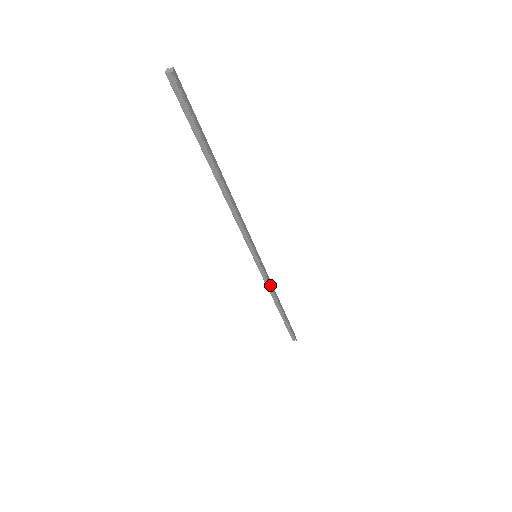
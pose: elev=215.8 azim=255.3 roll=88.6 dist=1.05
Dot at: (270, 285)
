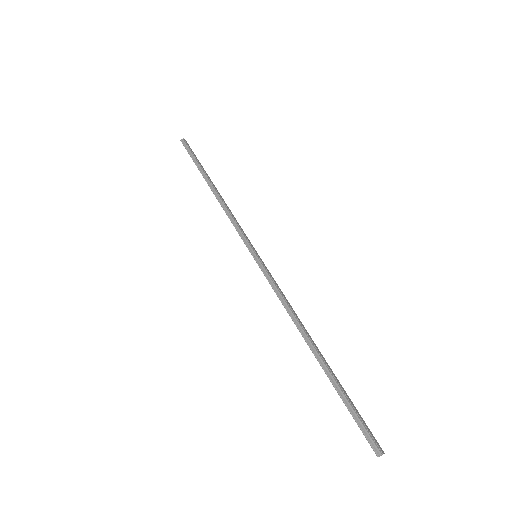
Dot at: (282, 297)
